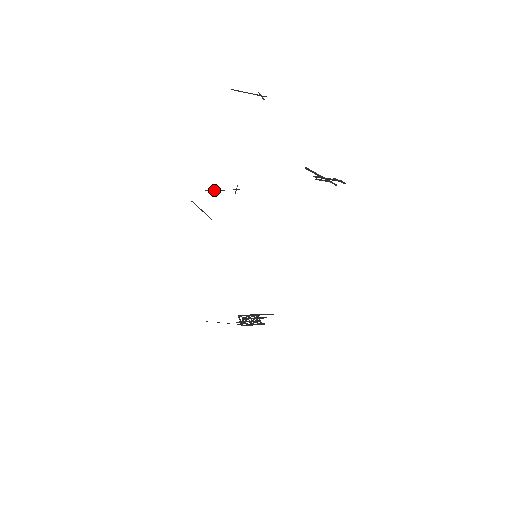
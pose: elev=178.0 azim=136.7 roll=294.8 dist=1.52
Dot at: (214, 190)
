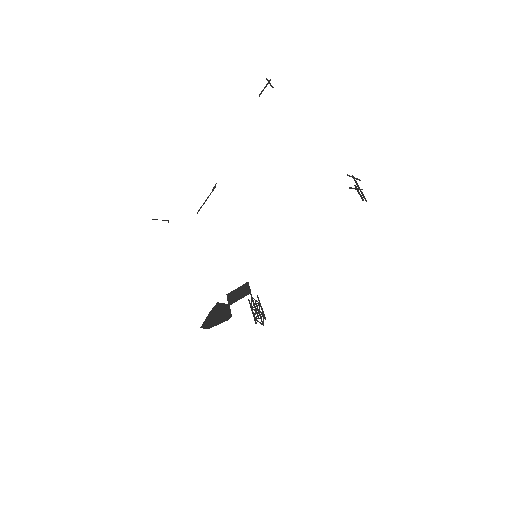
Dot at: (202, 205)
